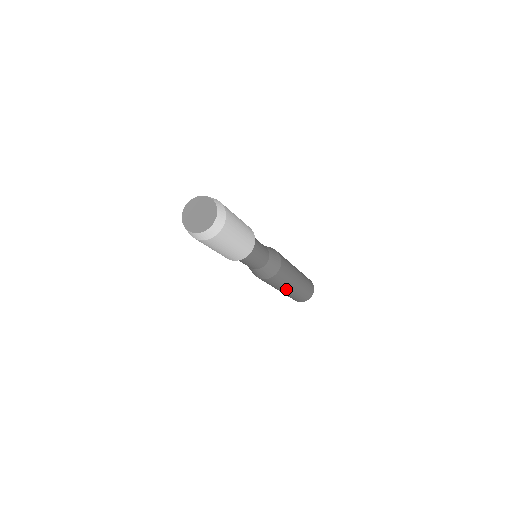
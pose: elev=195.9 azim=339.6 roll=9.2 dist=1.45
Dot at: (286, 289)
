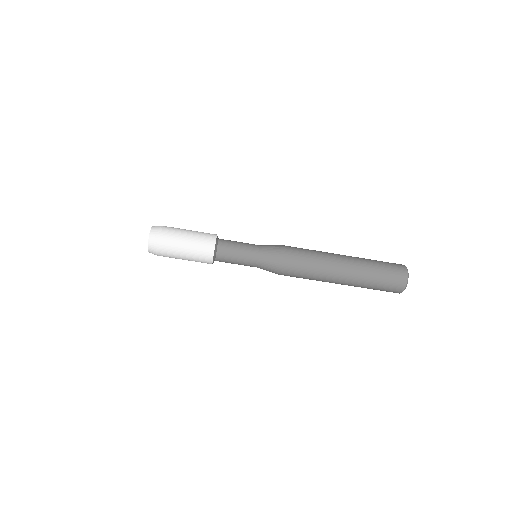
Dot at: (335, 271)
